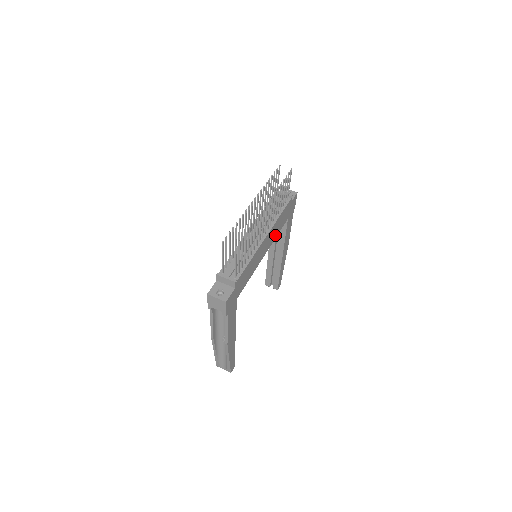
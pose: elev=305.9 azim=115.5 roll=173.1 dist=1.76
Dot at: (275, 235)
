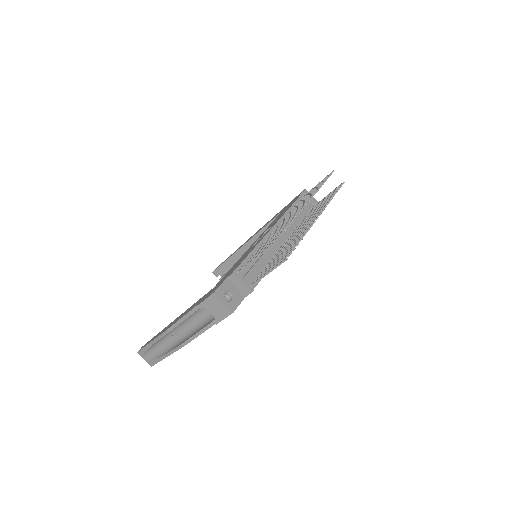
Dot at: occluded
